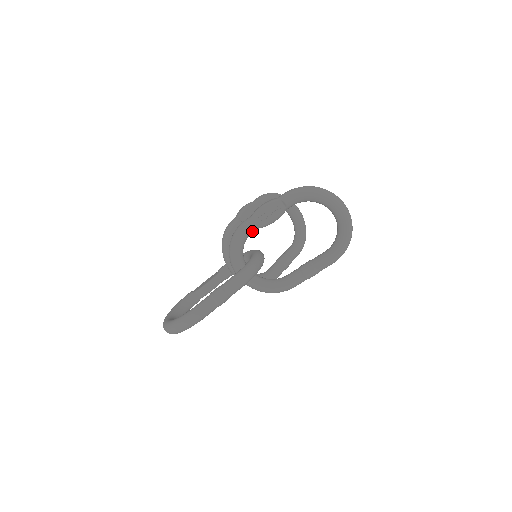
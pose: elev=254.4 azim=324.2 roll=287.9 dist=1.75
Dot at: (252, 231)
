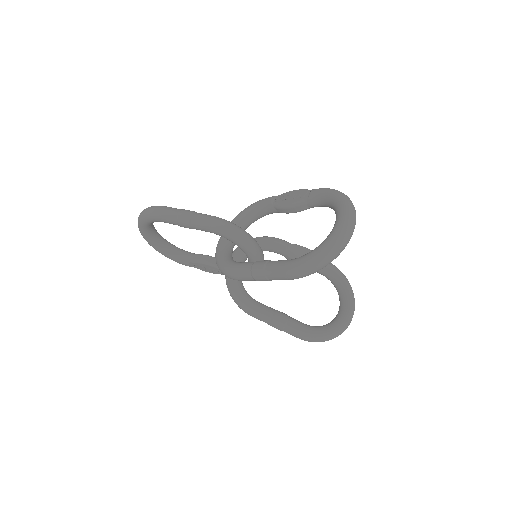
Dot at: (268, 205)
